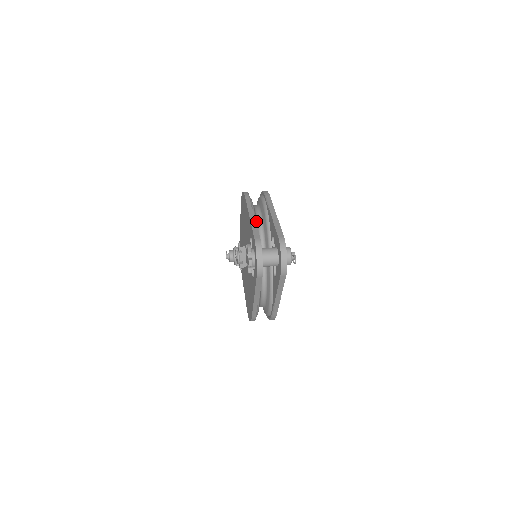
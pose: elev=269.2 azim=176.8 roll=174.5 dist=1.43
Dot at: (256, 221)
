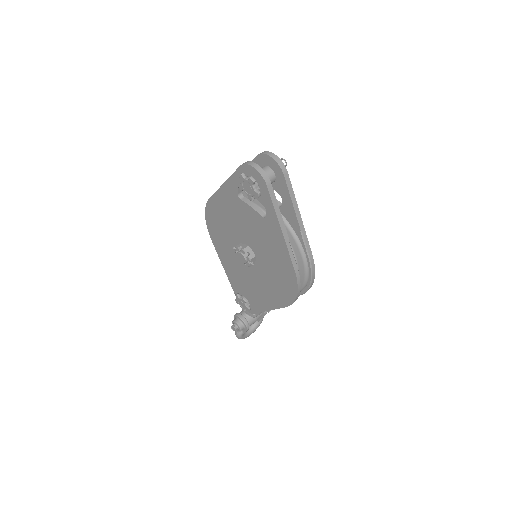
Dot at: occluded
